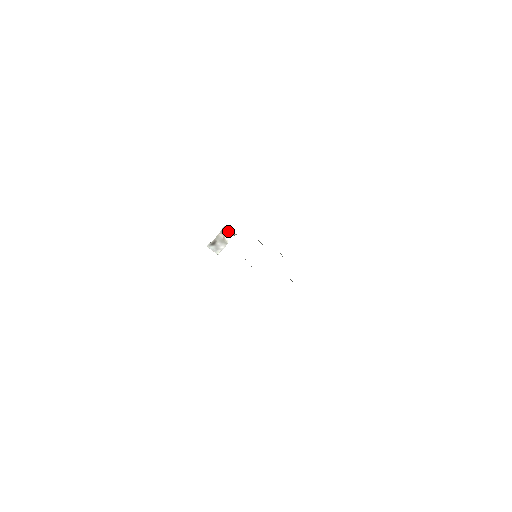
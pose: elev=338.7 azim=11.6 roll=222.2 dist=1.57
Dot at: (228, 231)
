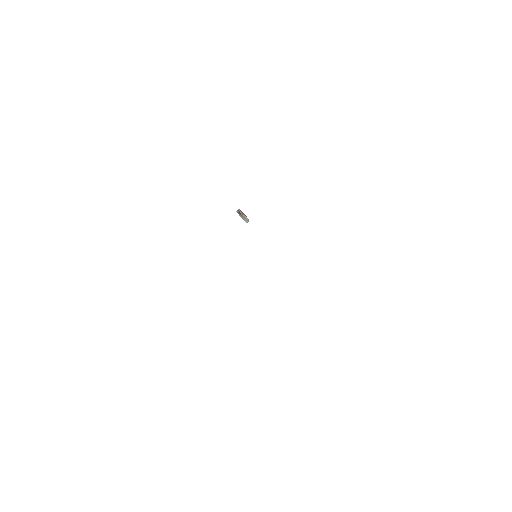
Dot at: occluded
